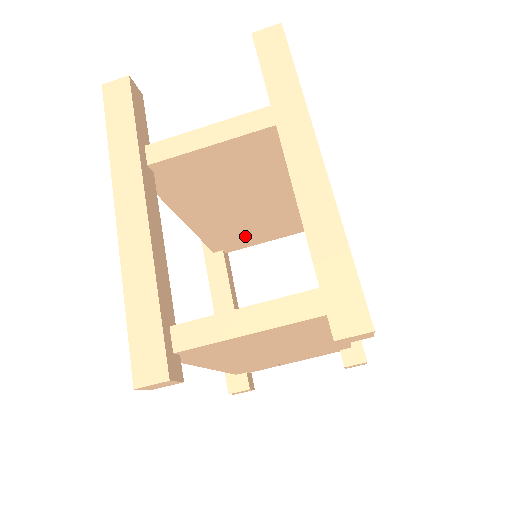
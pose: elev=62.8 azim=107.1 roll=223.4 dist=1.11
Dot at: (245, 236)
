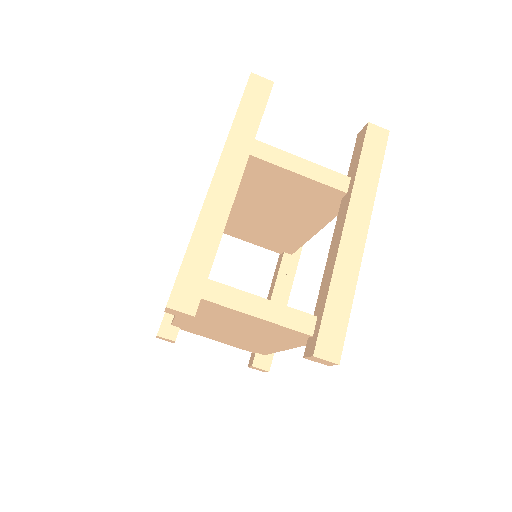
Dot at: (241, 230)
